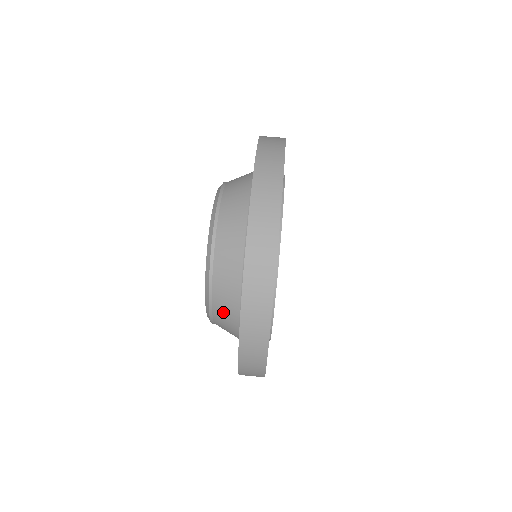
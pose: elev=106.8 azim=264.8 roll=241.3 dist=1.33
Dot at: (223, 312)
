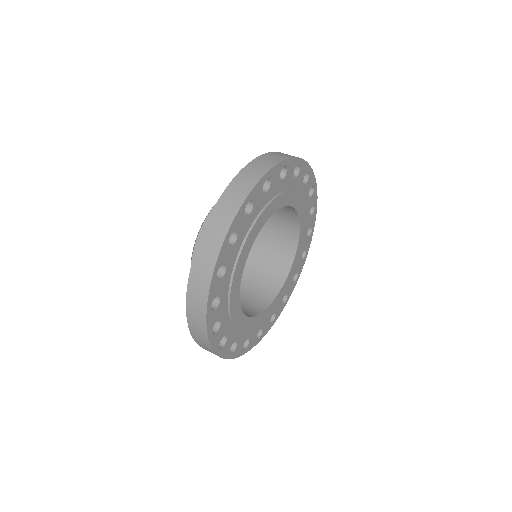
Dot at: occluded
